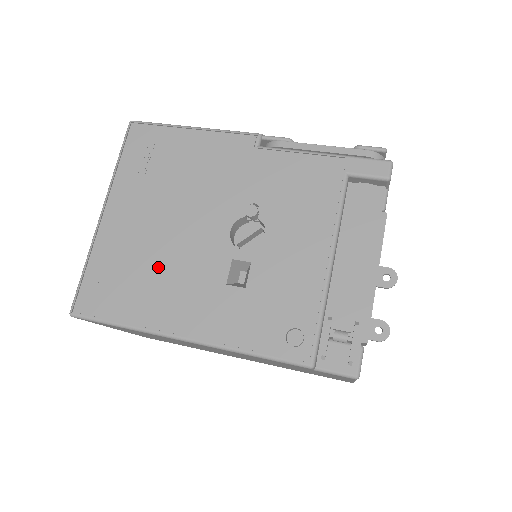
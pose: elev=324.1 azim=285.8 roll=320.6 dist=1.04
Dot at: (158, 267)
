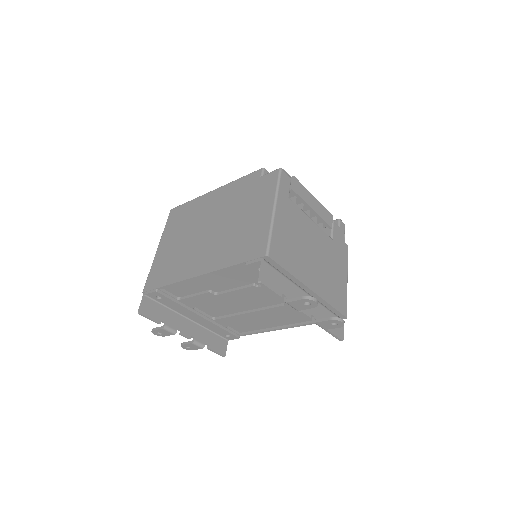
Dot at: occluded
